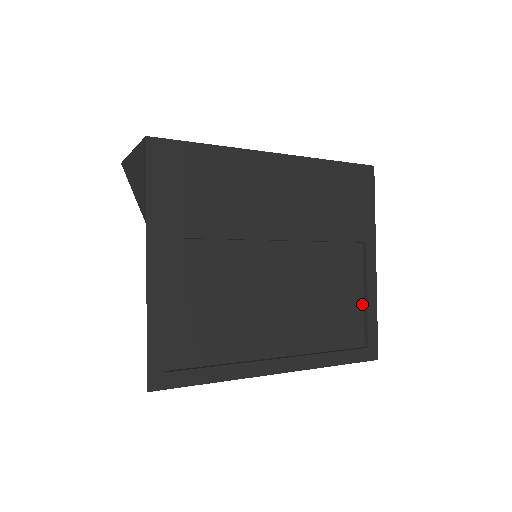
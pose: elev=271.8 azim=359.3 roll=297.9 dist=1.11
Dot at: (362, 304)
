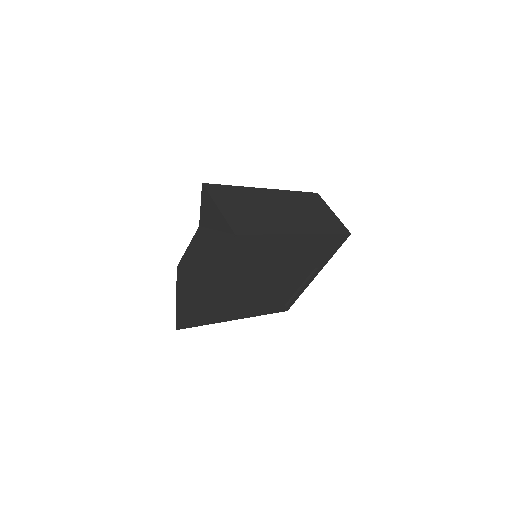
Dot at: (296, 290)
